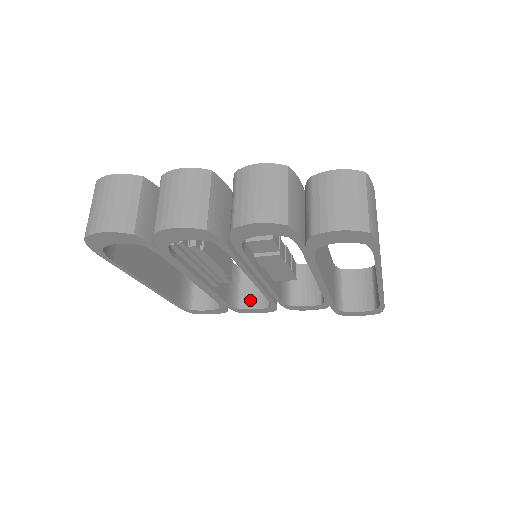
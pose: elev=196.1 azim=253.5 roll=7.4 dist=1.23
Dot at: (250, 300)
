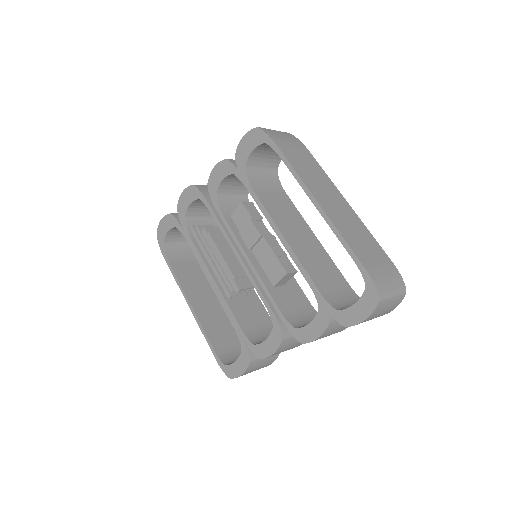
Dot at: occluded
